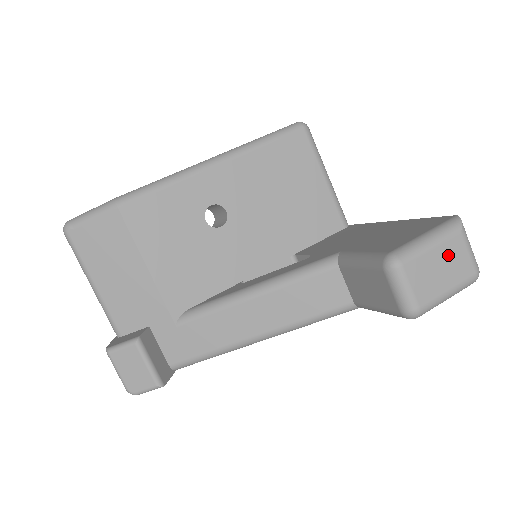
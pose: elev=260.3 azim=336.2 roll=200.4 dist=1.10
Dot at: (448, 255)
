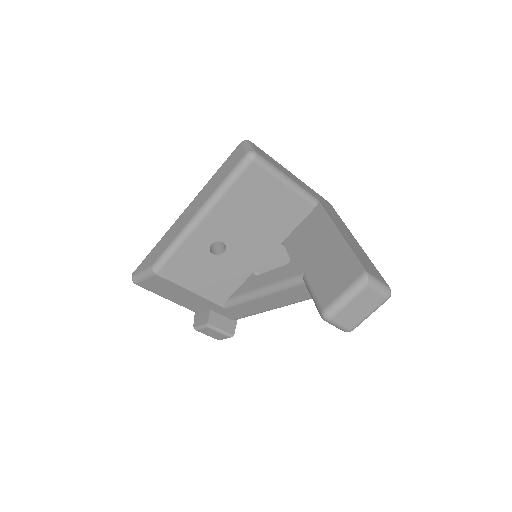
Dot at: (362, 300)
